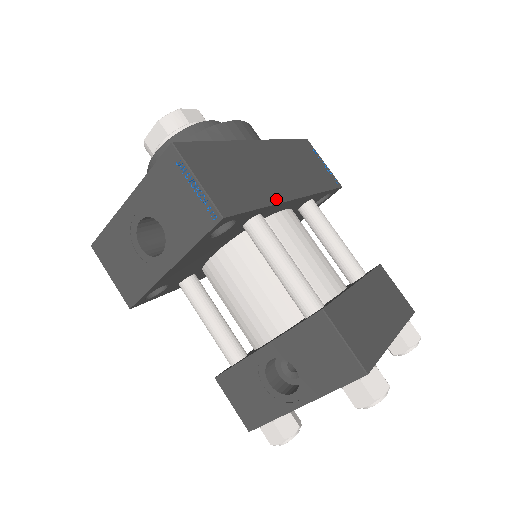
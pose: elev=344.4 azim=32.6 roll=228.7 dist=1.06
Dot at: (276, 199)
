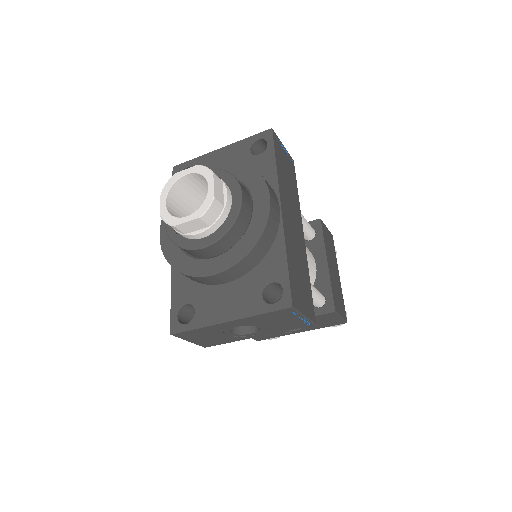
Dot at: (306, 257)
